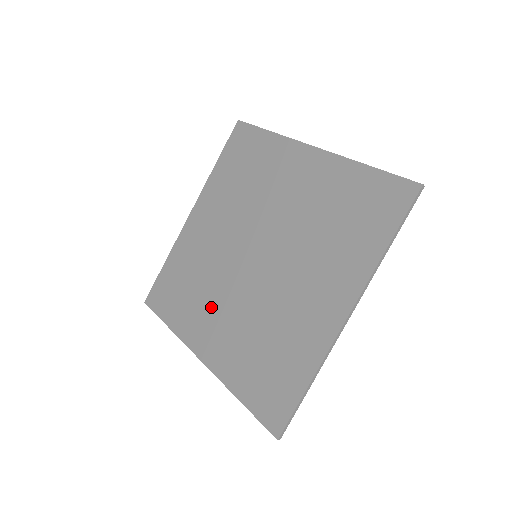
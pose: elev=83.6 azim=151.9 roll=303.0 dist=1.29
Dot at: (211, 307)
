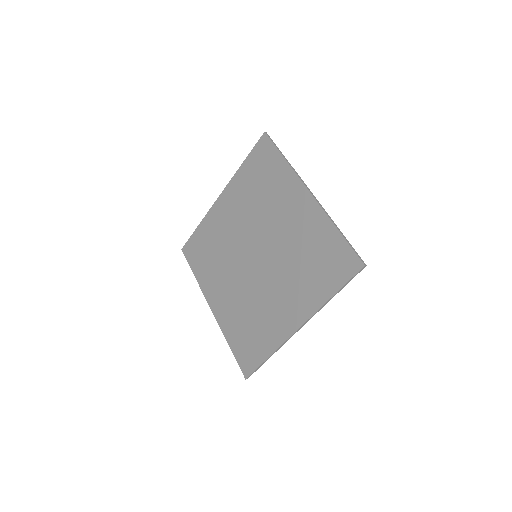
Dot at: (222, 278)
